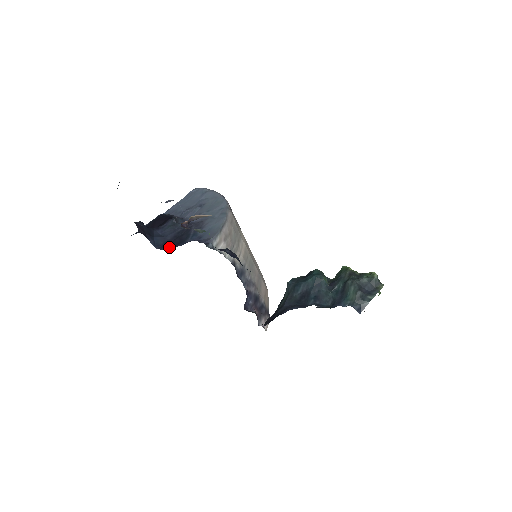
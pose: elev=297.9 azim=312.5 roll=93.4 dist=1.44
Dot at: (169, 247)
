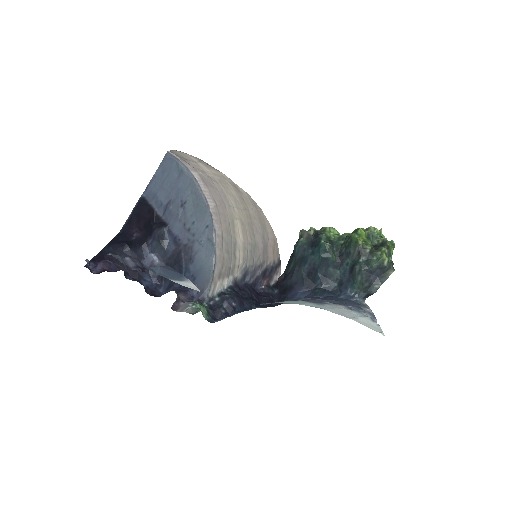
Dot at: (166, 284)
